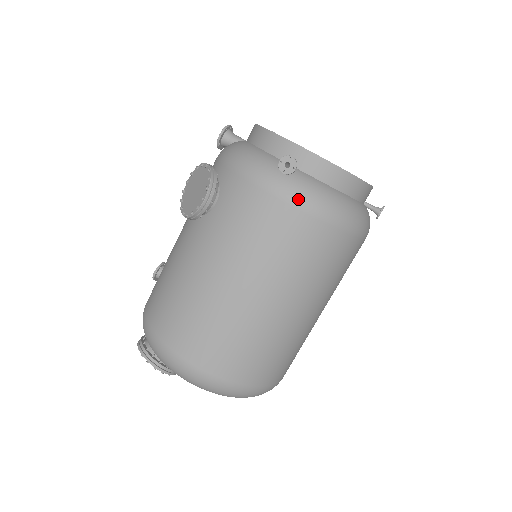
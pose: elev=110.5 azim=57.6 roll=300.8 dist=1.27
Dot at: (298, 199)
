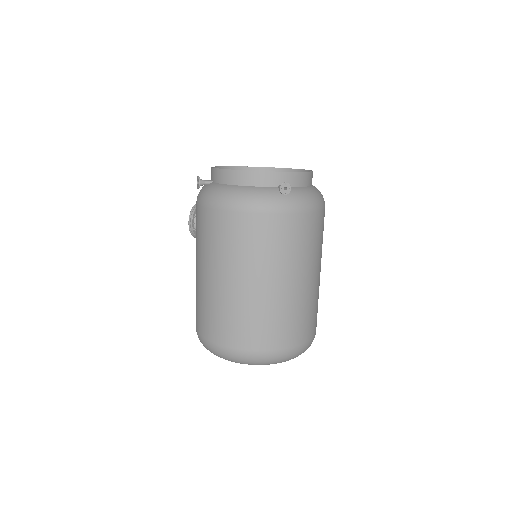
Dot at: (204, 201)
